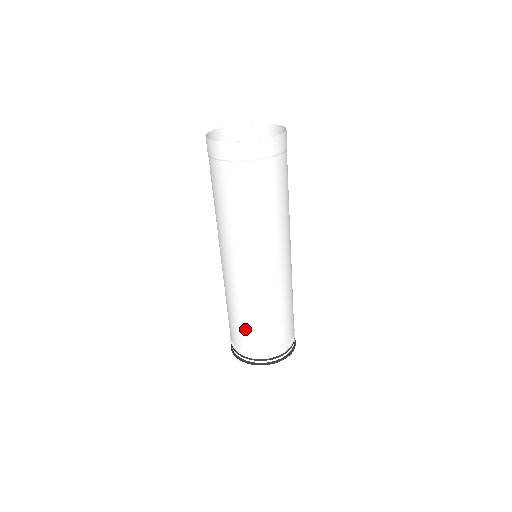
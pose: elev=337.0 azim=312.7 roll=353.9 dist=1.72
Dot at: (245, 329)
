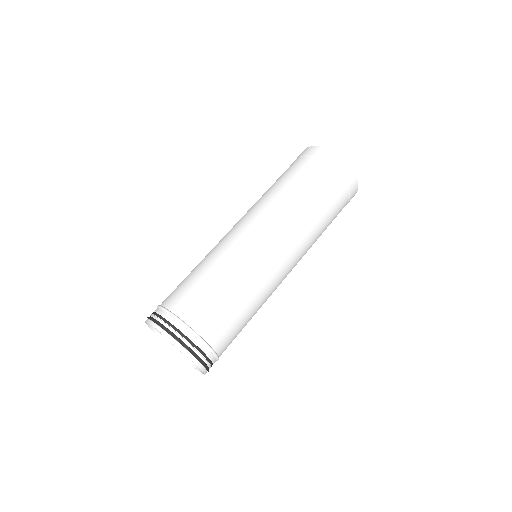
Dot at: (184, 281)
